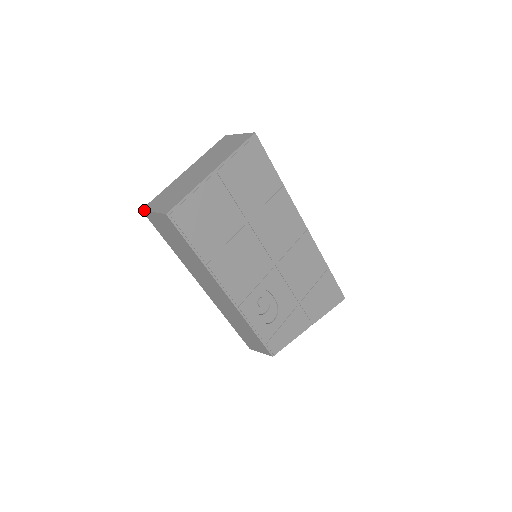
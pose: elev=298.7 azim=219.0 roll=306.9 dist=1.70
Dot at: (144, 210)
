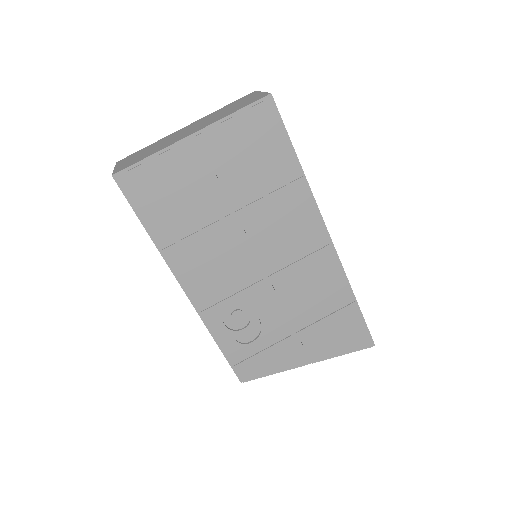
Dot at: occluded
